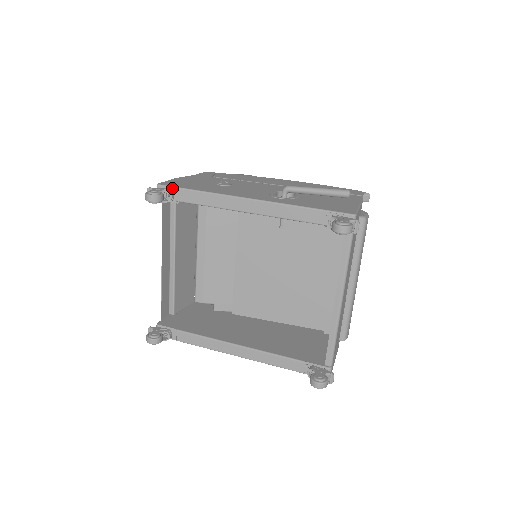
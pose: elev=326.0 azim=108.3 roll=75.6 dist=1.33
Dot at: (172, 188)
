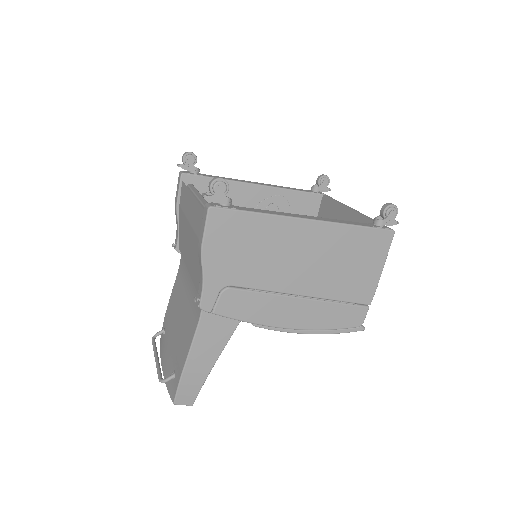
Dot at: occluded
